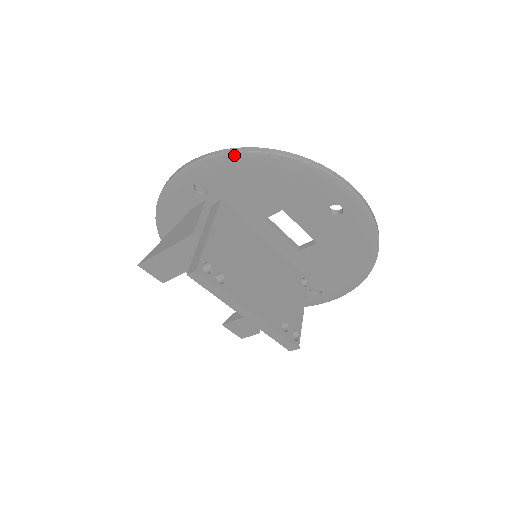
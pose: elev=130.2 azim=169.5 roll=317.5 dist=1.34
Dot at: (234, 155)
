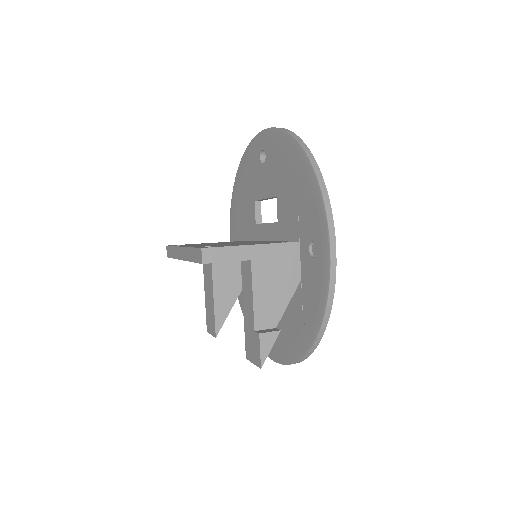
Dot at: (232, 202)
